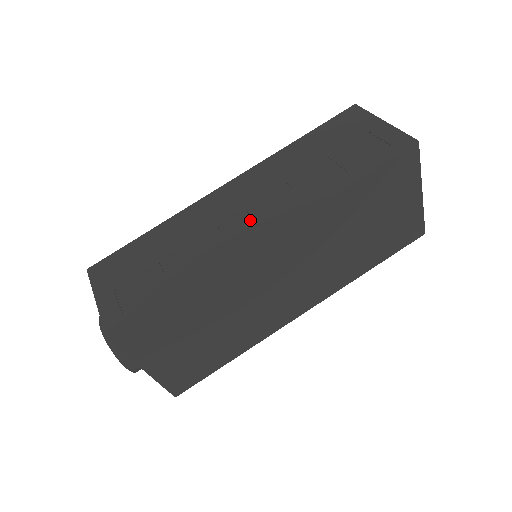
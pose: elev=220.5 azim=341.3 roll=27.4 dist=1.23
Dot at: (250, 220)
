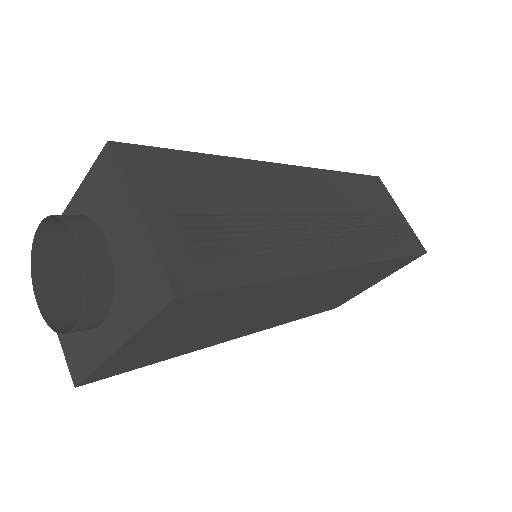
Dot at: (324, 233)
